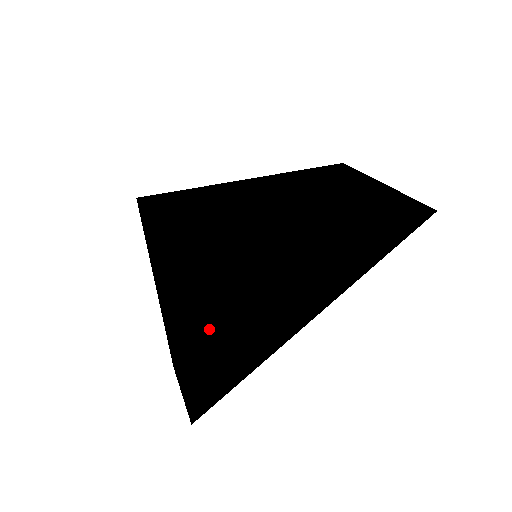
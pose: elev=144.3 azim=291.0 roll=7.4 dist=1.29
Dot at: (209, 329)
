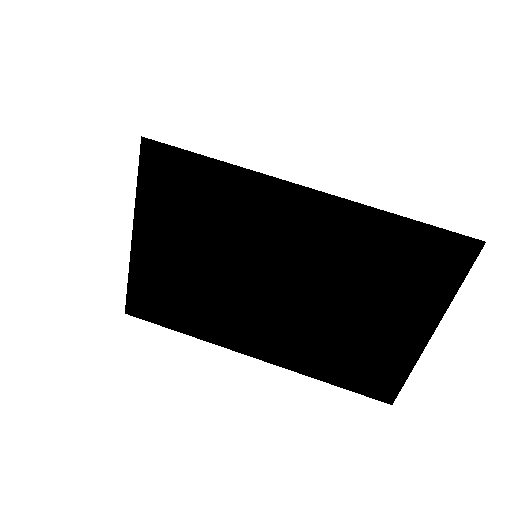
Dot at: occluded
